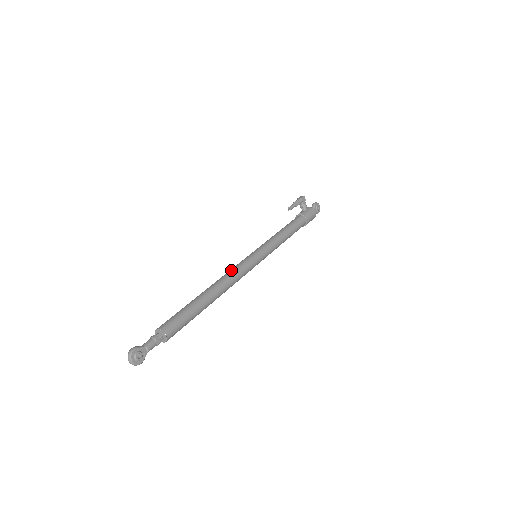
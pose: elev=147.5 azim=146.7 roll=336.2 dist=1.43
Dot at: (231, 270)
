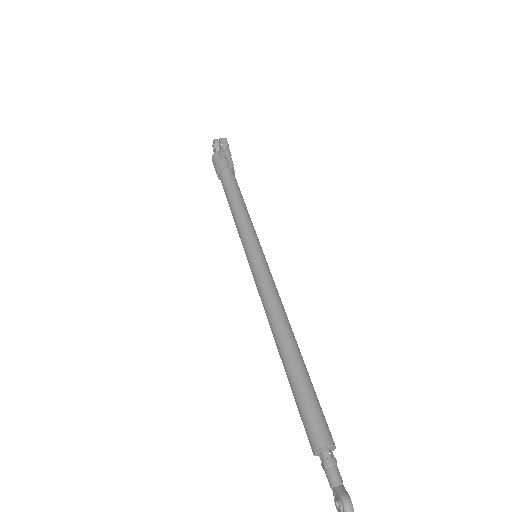
Dot at: (274, 296)
